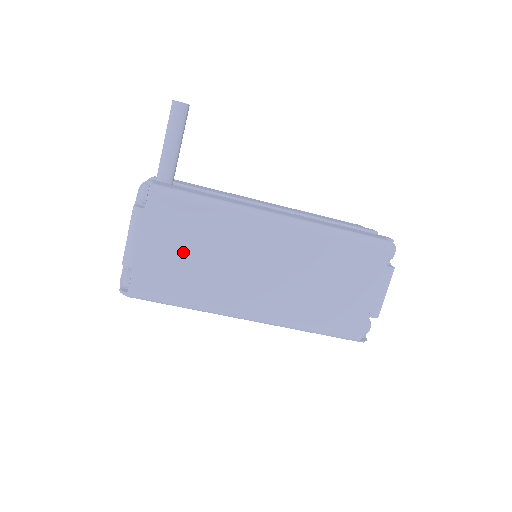
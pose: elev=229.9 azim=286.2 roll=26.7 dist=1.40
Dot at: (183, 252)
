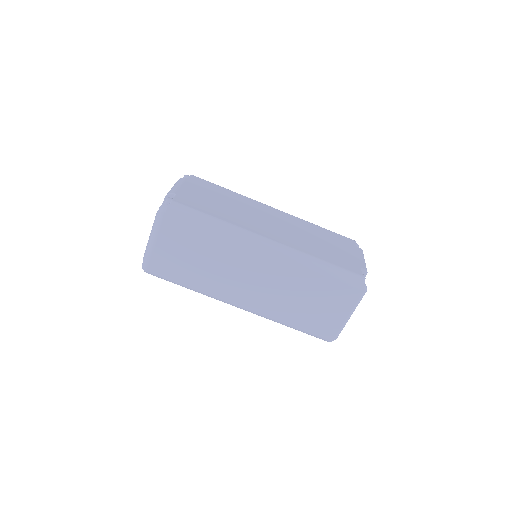
Dot at: (213, 199)
